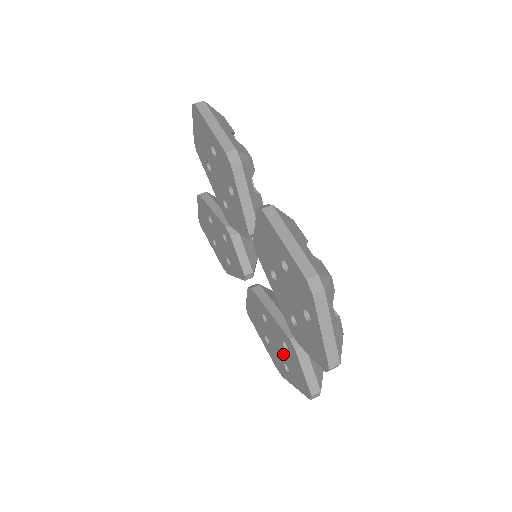
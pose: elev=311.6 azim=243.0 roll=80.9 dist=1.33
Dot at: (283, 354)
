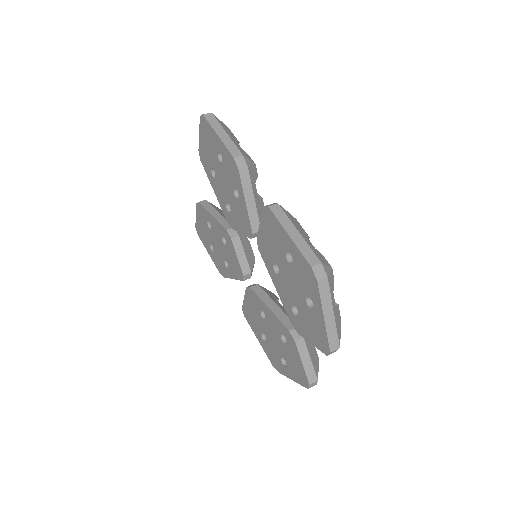
Dot at: (281, 348)
